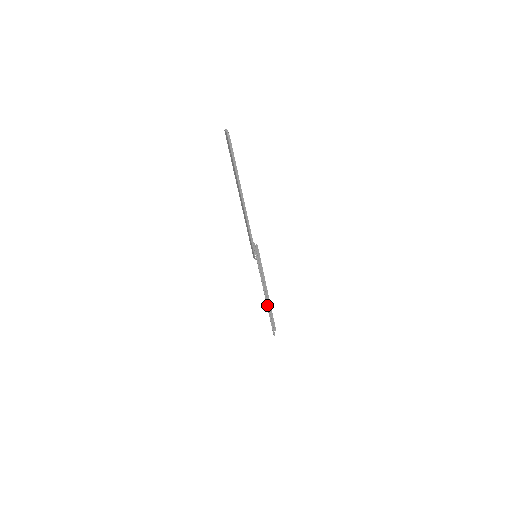
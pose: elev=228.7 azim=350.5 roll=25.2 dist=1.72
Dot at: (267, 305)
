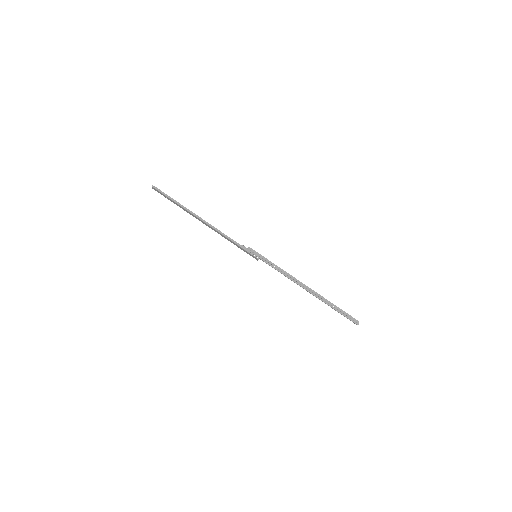
Dot at: (312, 294)
